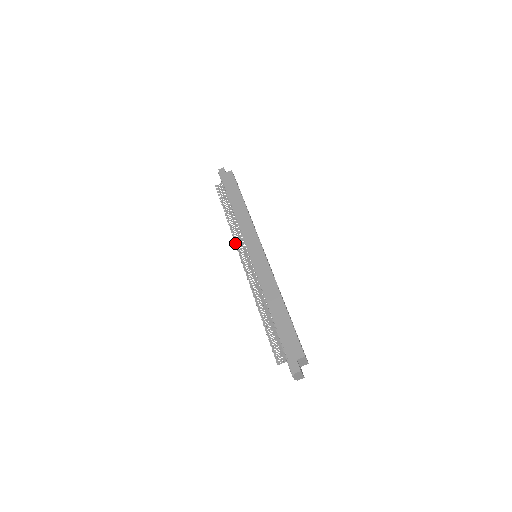
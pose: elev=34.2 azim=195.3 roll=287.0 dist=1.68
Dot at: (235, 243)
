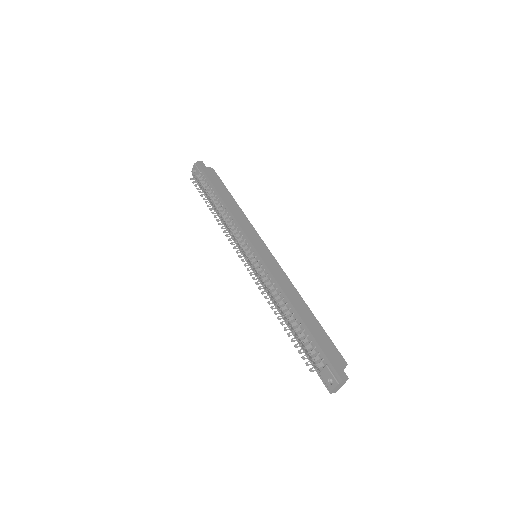
Dot at: (231, 235)
